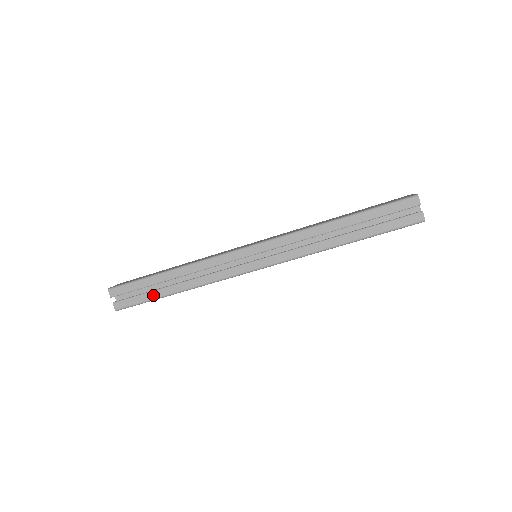
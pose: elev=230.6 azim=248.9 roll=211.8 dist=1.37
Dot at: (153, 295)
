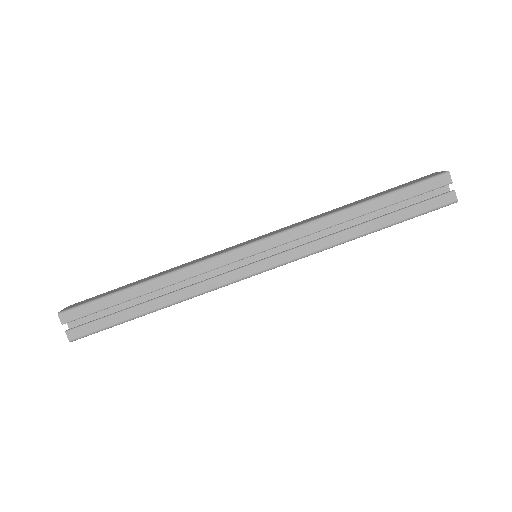
Dot at: (123, 316)
